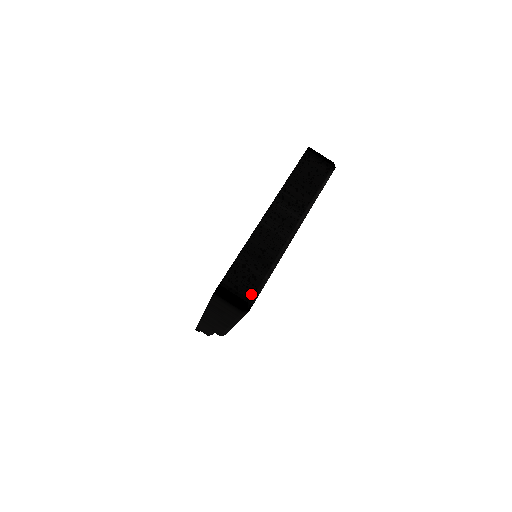
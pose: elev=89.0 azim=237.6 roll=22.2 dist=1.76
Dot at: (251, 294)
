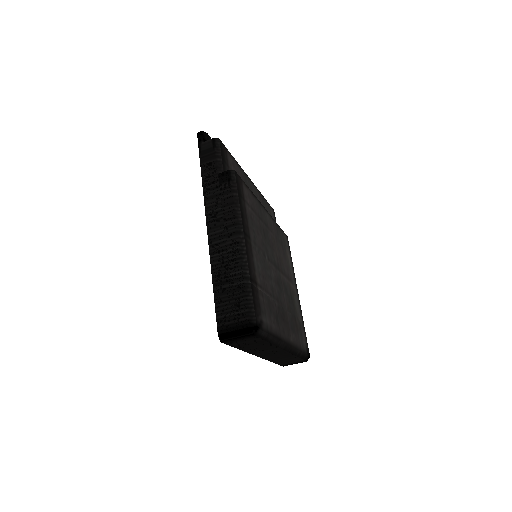
Dot at: (303, 361)
